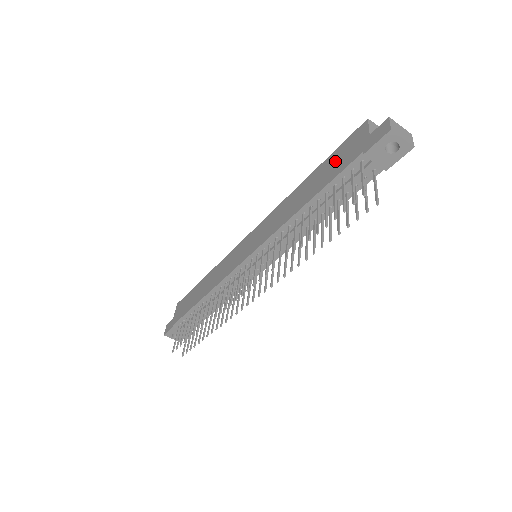
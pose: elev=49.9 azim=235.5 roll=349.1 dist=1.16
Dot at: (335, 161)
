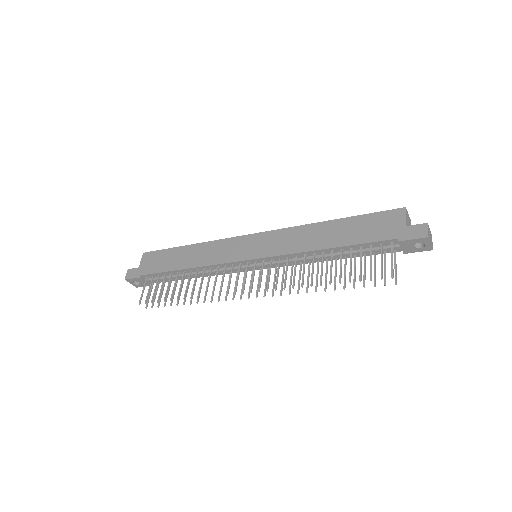
Dot at: (367, 226)
